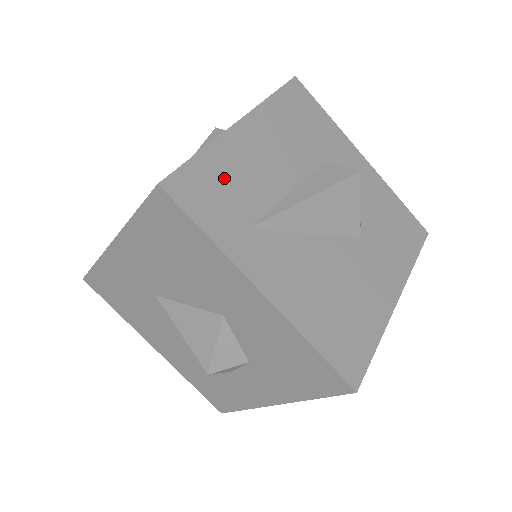
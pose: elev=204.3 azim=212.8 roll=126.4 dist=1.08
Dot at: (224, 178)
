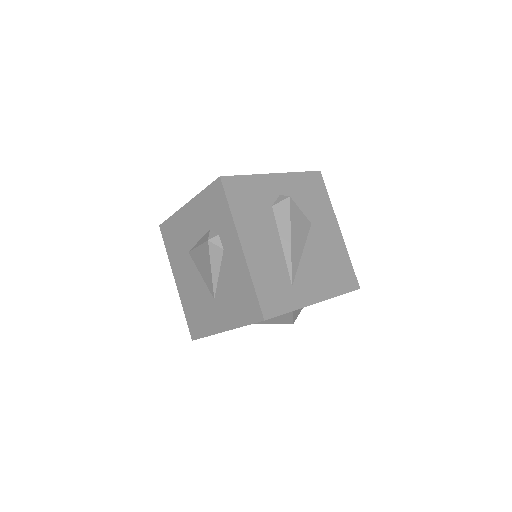
Dot at: (268, 282)
